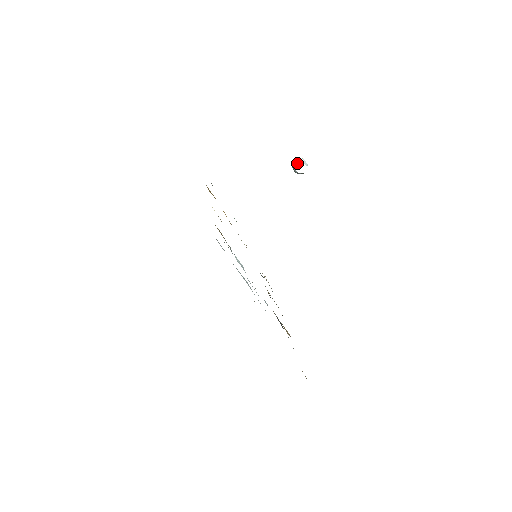
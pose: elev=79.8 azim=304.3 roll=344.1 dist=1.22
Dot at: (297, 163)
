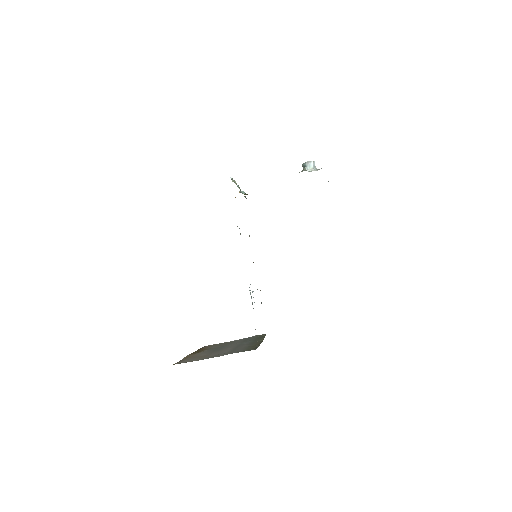
Dot at: (308, 168)
